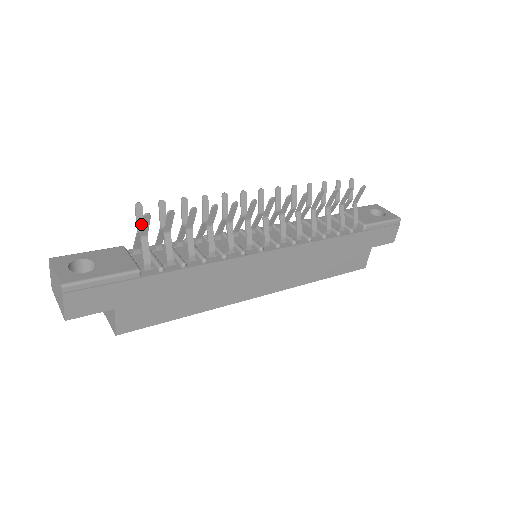
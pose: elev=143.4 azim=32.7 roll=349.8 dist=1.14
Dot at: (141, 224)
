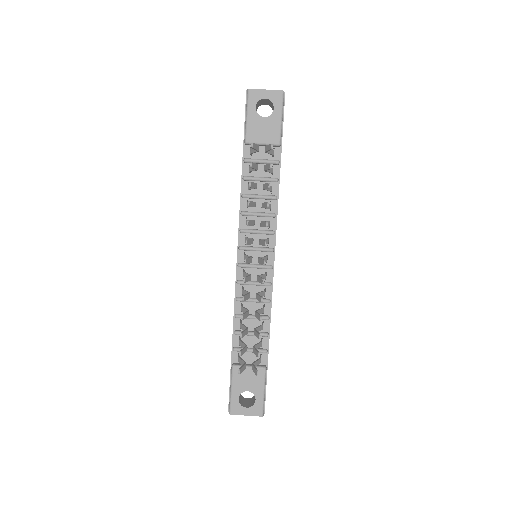
Dot at: (244, 367)
